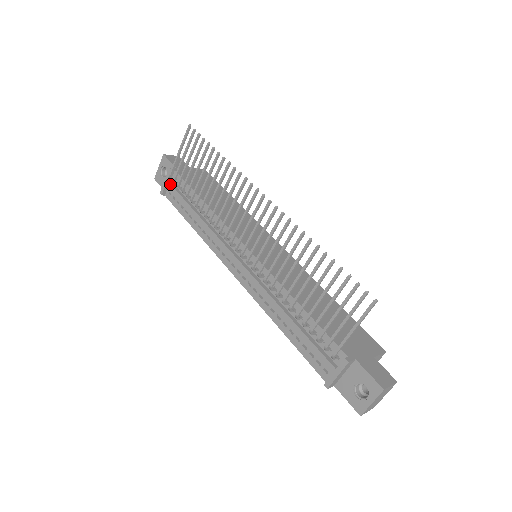
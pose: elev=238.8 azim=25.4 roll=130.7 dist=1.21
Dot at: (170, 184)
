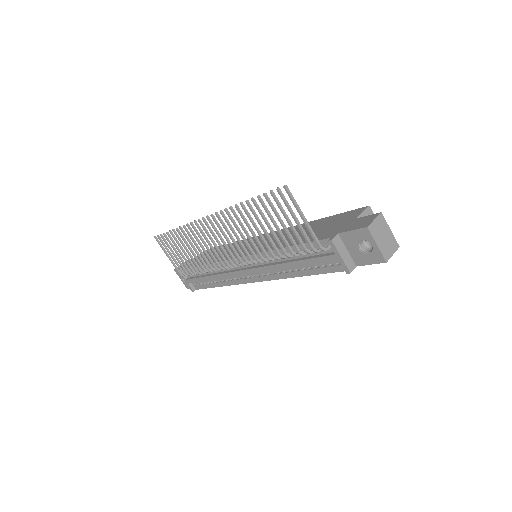
Dot at: (188, 280)
